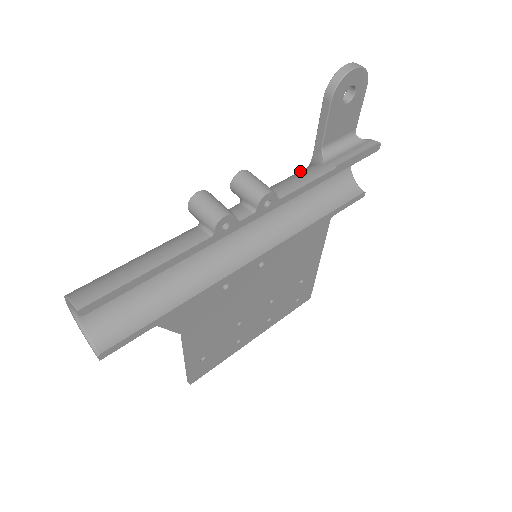
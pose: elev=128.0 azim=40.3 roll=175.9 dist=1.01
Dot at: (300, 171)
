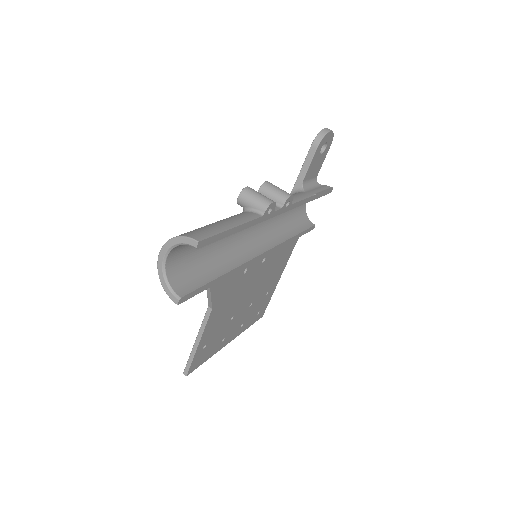
Dot at: occluded
